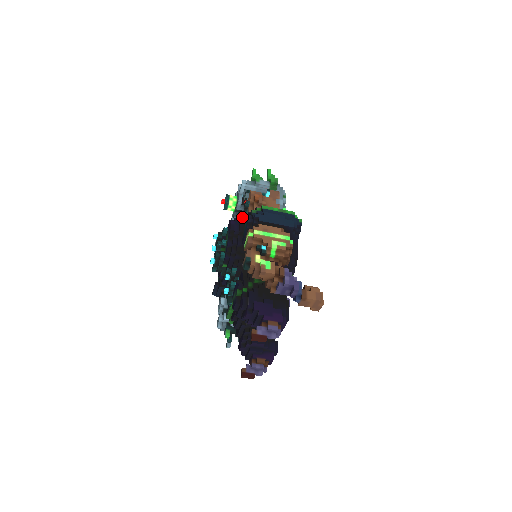
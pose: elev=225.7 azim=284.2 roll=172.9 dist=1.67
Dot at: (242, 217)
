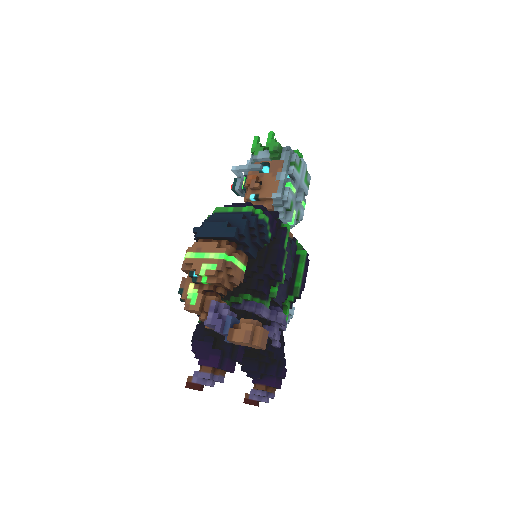
Dot at: occluded
